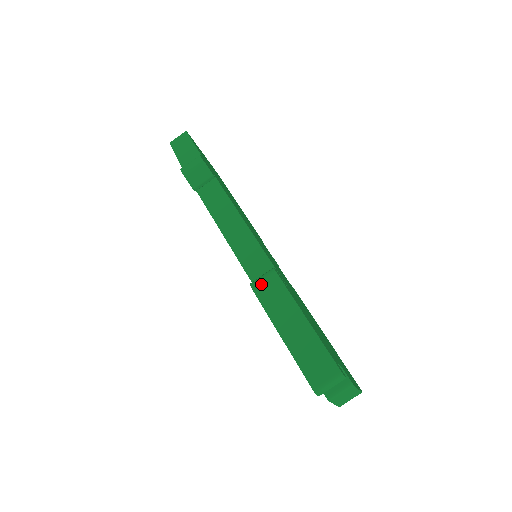
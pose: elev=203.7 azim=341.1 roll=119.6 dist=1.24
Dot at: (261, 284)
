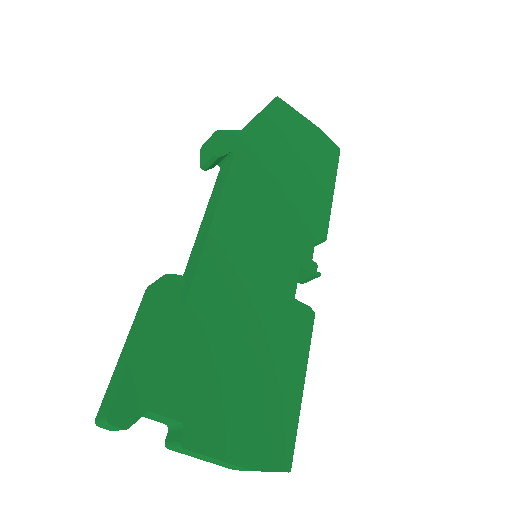
Dot at: (149, 288)
